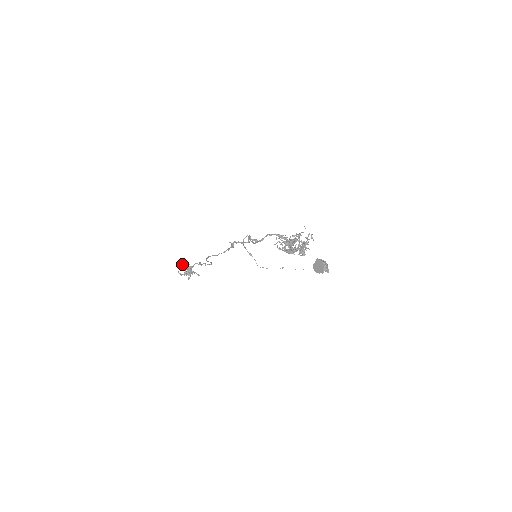
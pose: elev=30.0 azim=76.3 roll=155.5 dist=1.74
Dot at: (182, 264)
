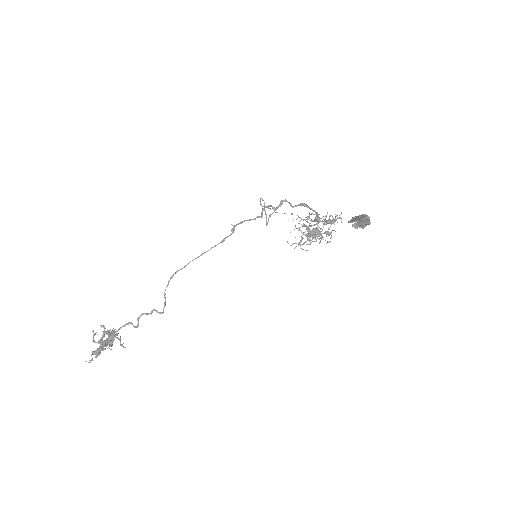
Dot at: occluded
